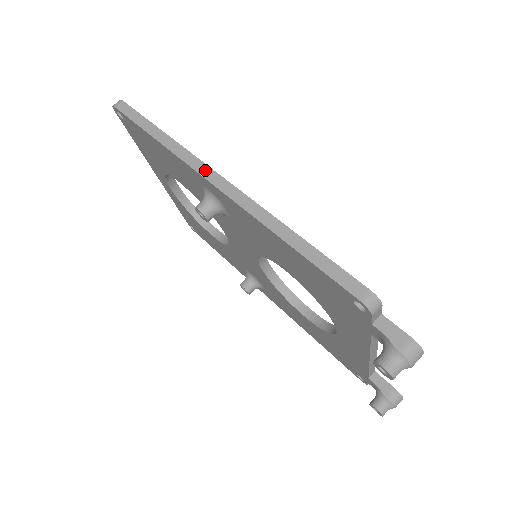
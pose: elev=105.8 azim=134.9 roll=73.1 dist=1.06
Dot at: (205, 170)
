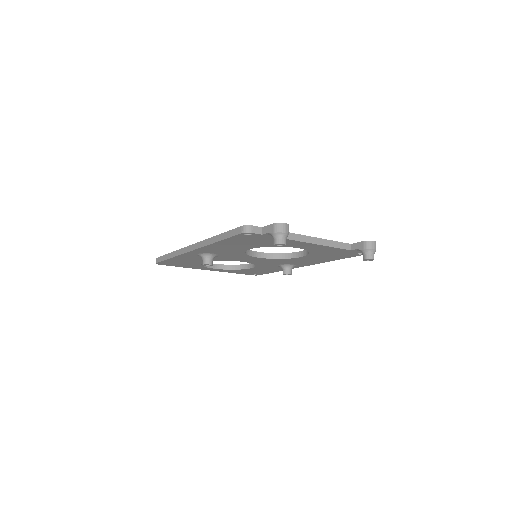
Dot at: (187, 249)
